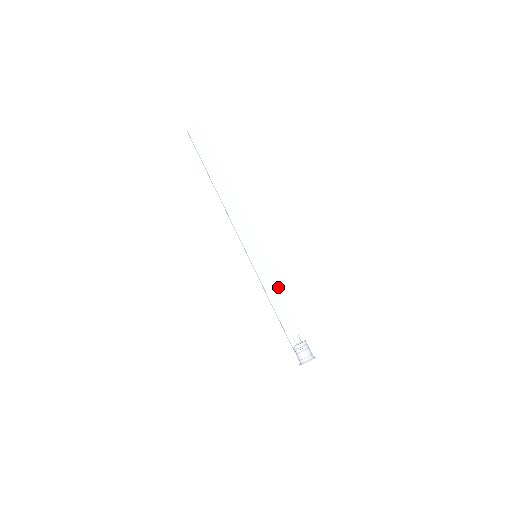
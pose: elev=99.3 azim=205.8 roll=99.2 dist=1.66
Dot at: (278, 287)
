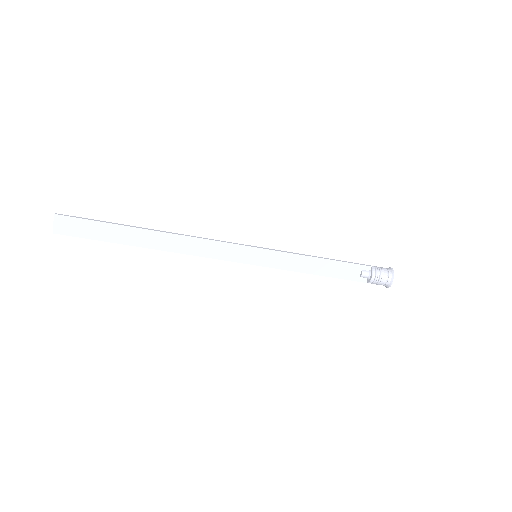
Dot at: (303, 257)
